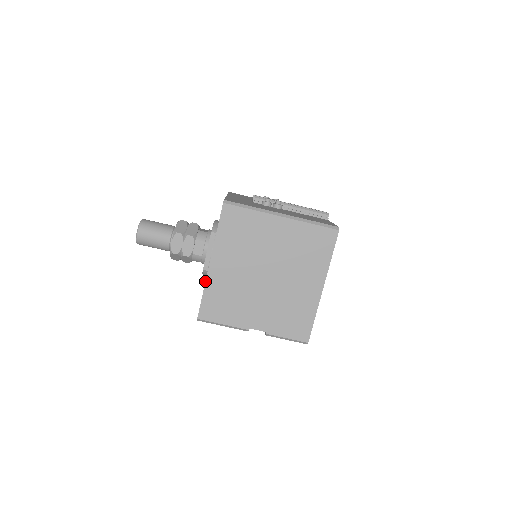
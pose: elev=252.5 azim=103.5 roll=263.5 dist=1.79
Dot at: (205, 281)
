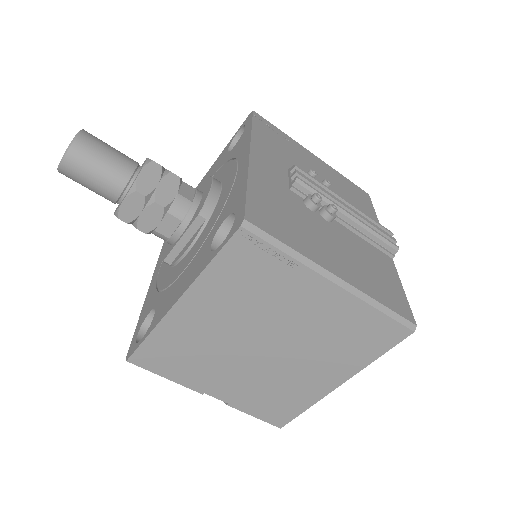
Dot at: (158, 323)
